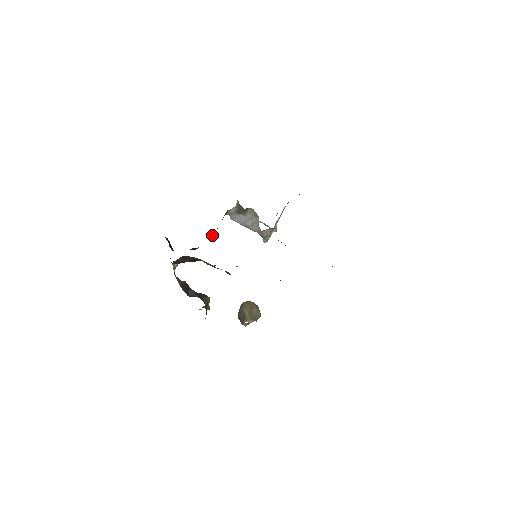
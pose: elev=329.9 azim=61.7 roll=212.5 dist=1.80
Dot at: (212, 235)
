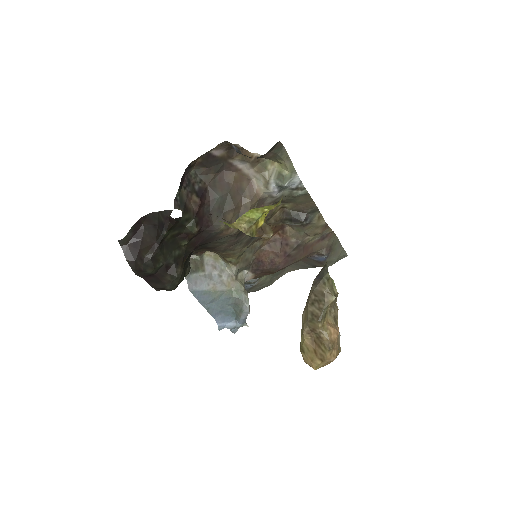
Dot at: occluded
